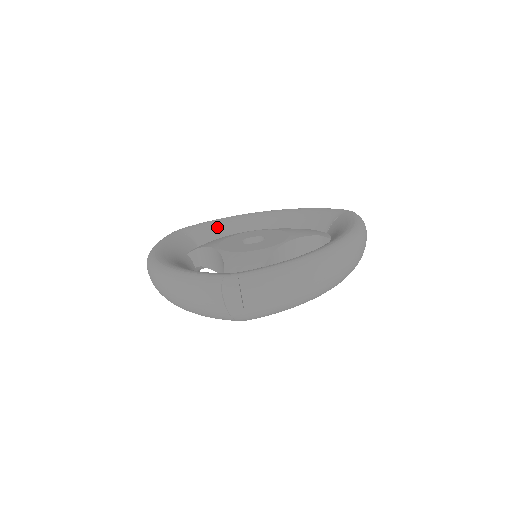
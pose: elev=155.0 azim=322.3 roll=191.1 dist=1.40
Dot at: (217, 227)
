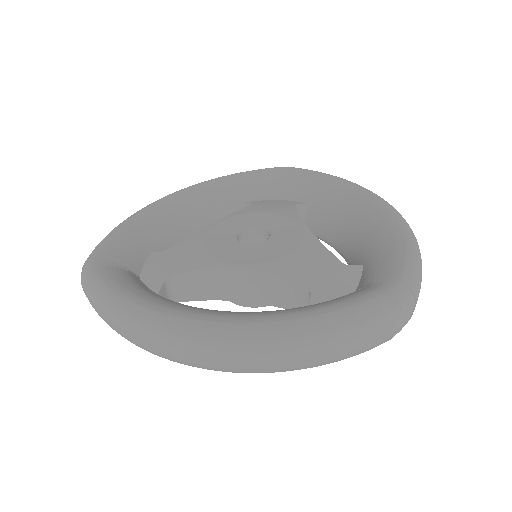
Dot at: (136, 237)
